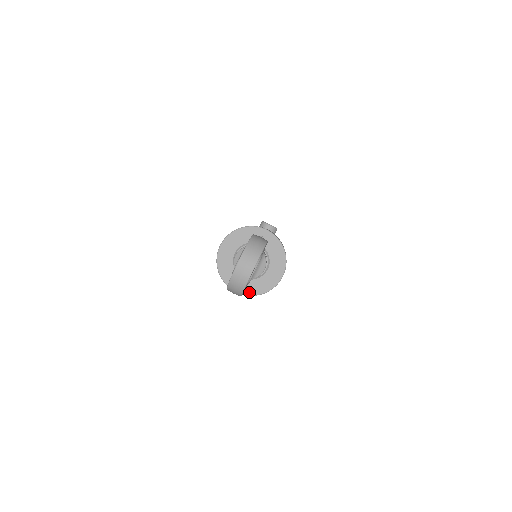
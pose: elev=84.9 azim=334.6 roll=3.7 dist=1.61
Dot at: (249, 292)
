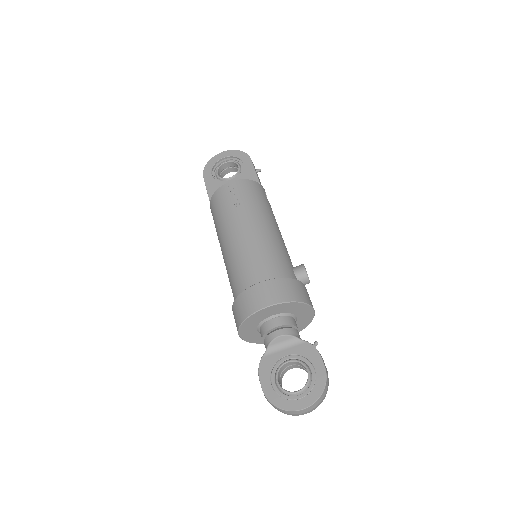
Dot at: (249, 340)
